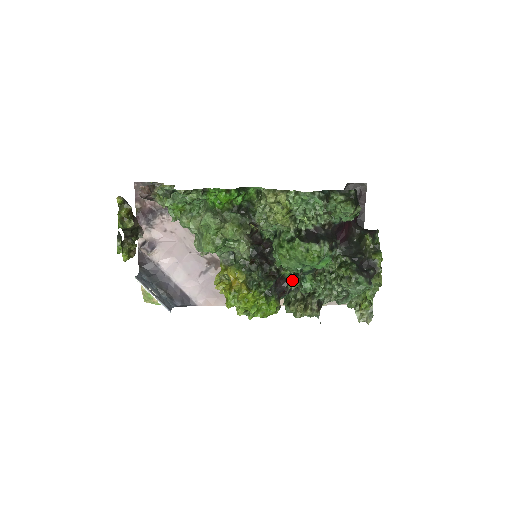
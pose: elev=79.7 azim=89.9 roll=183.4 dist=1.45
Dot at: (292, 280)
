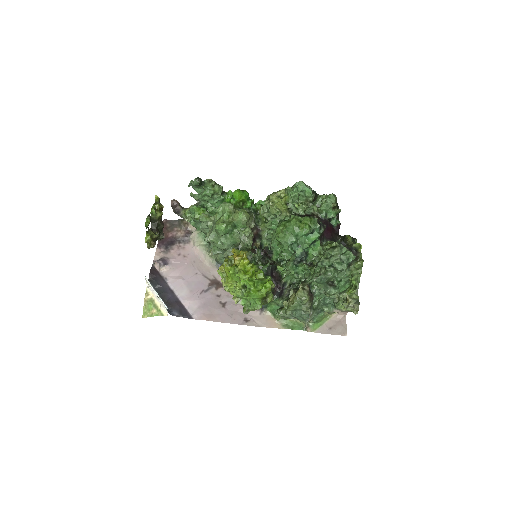
Dot at: (286, 262)
